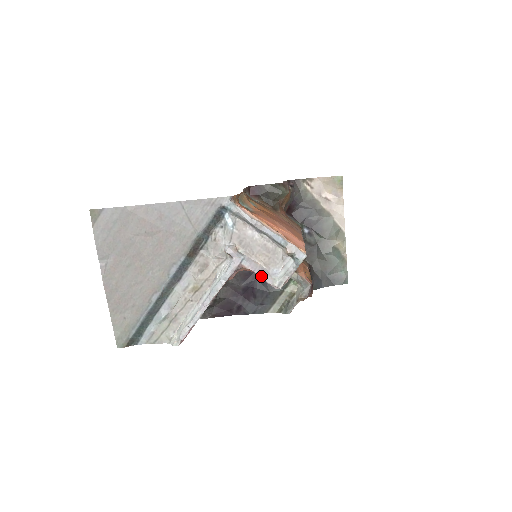
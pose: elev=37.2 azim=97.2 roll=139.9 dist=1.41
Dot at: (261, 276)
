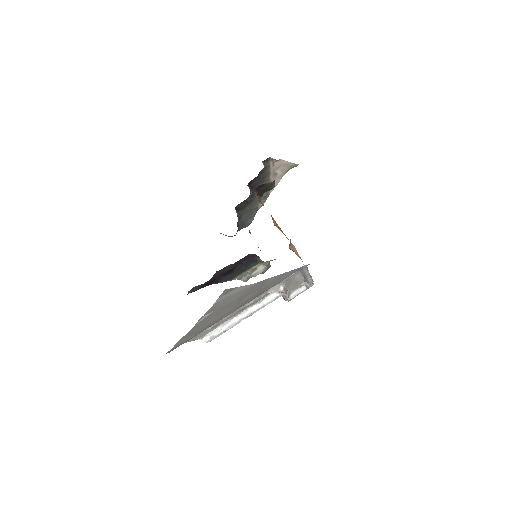
Dot at: (286, 298)
